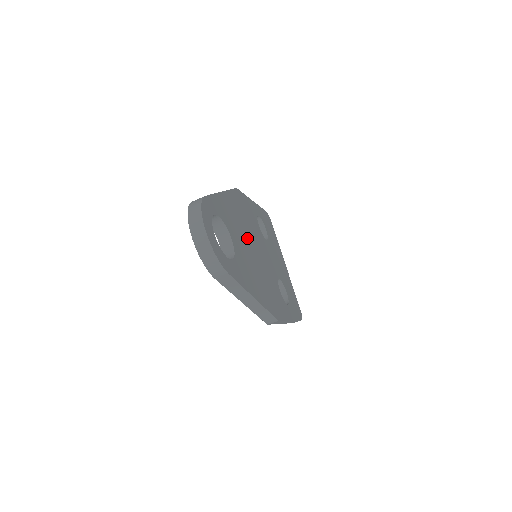
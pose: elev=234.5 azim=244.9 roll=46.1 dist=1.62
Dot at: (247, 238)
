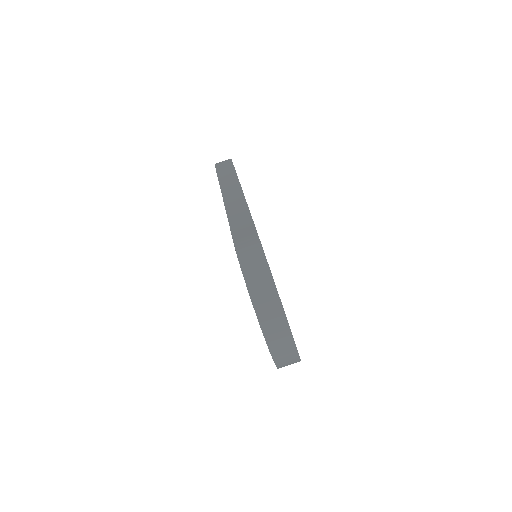
Dot at: occluded
